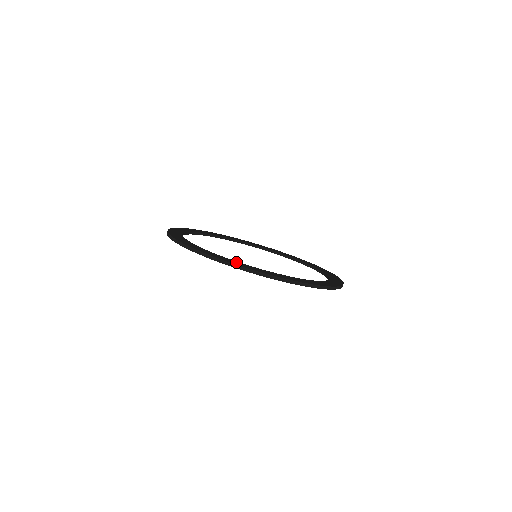
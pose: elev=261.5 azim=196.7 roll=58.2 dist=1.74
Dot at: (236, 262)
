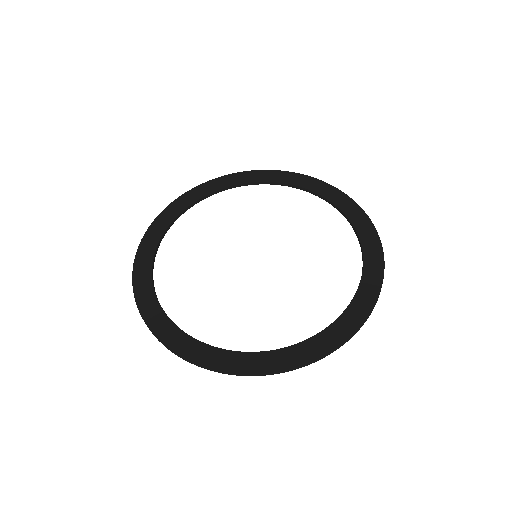
Dot at: (335, 330)
